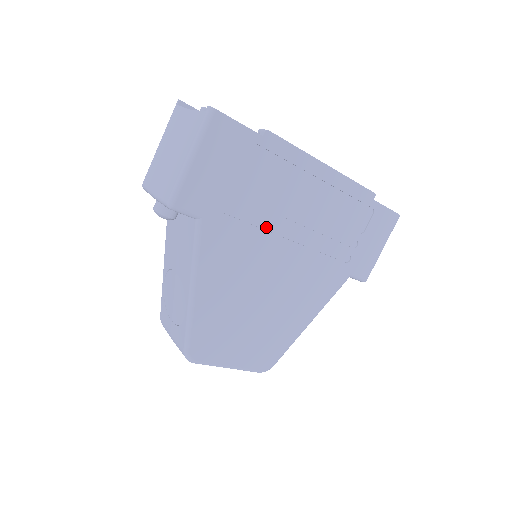
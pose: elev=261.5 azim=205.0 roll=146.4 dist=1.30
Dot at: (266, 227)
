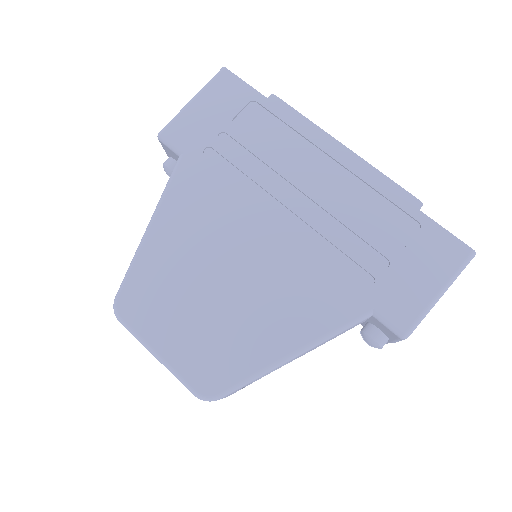
Dot at: (252, 190)
